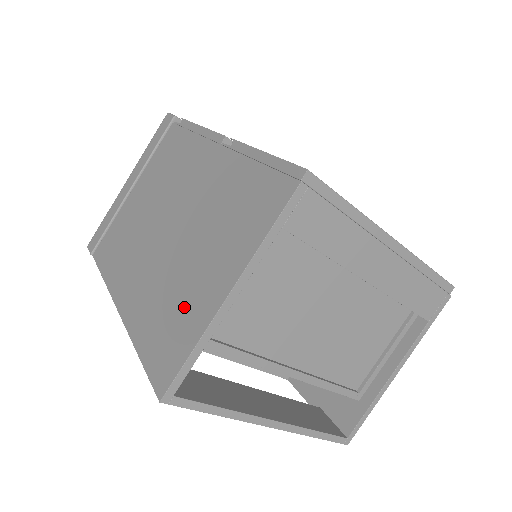
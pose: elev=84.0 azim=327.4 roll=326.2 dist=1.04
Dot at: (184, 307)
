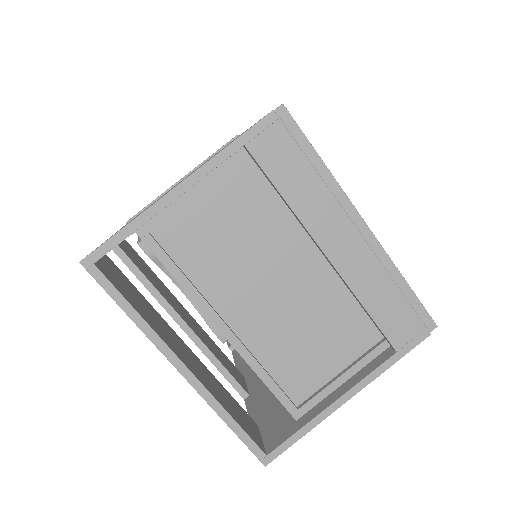
Dot at: occluded
